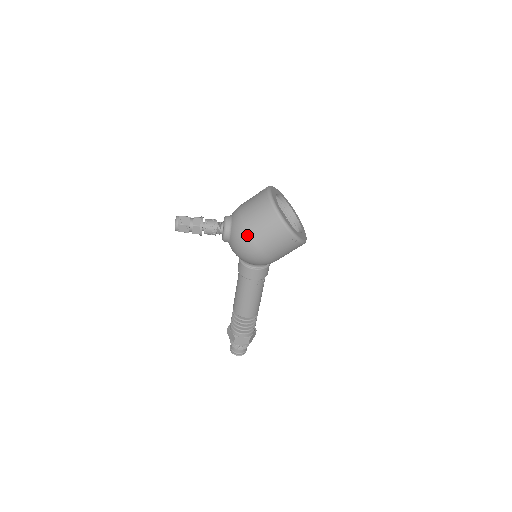
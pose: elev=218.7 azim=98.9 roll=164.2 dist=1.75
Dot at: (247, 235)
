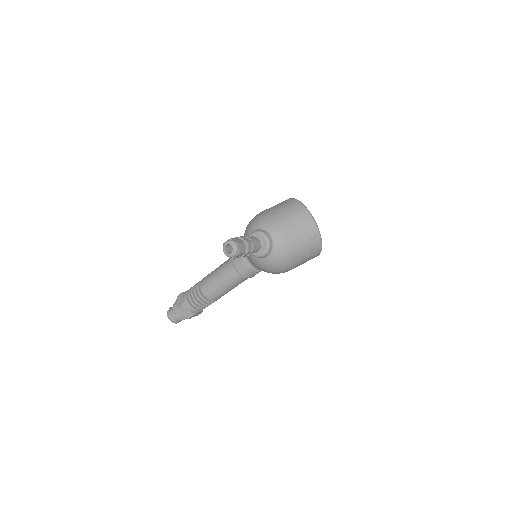
Dot at: (291, 259)
